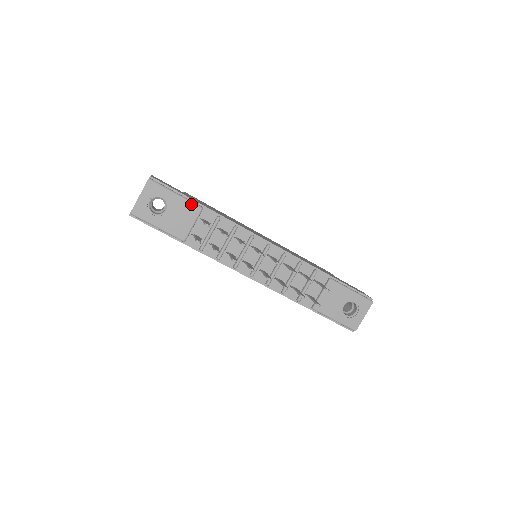
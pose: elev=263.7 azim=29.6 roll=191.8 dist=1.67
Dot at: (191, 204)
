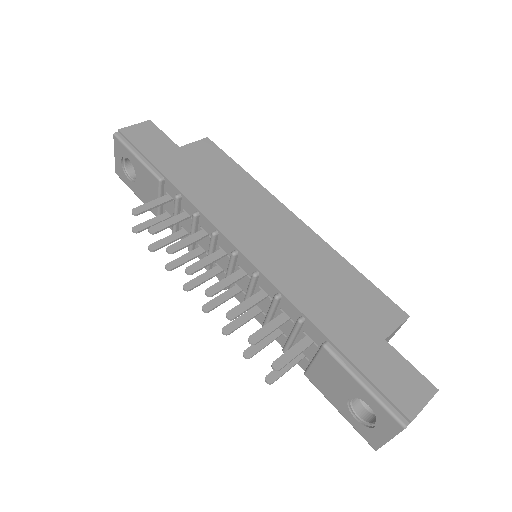
Dot at: (149, 172)
